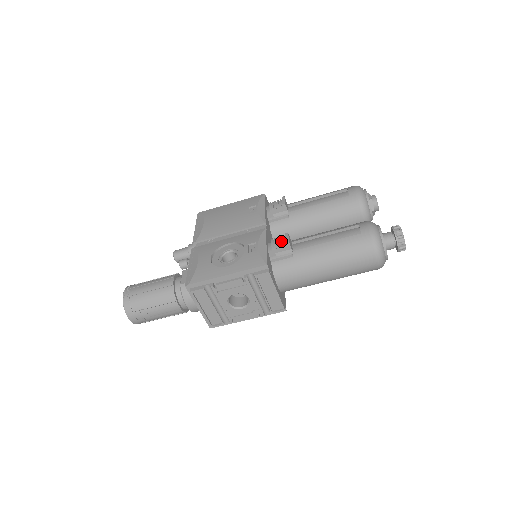
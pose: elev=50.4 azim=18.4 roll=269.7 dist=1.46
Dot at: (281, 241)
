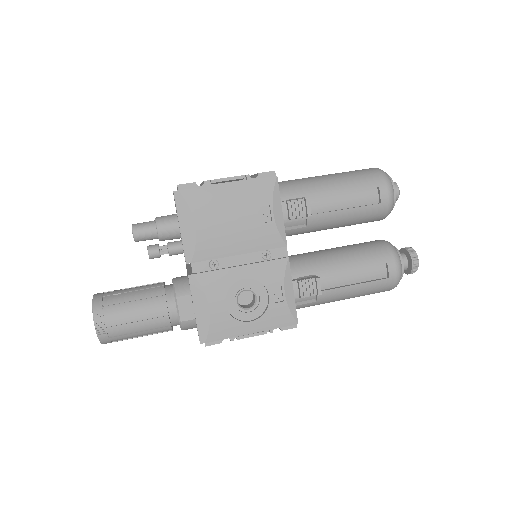
Dot at: (311, 289)
